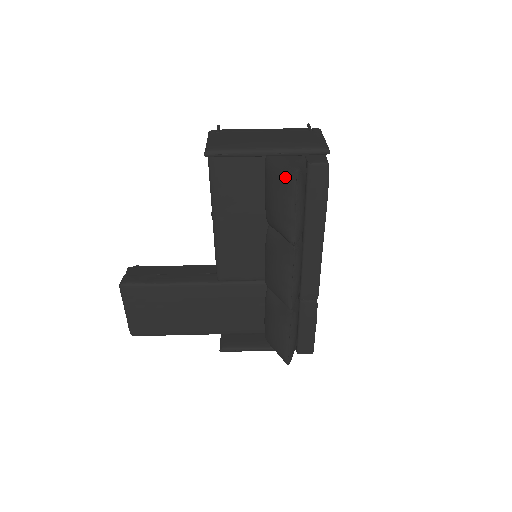
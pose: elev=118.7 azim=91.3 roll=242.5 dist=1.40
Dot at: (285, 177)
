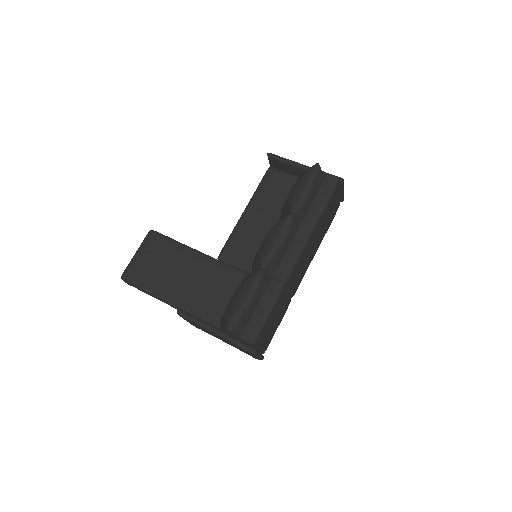
Dot at: (309, 169)
